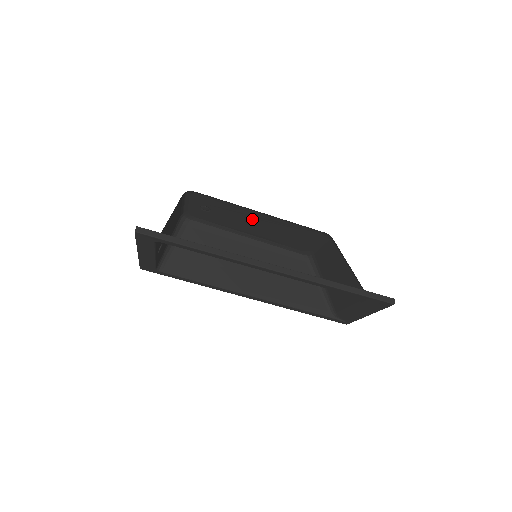
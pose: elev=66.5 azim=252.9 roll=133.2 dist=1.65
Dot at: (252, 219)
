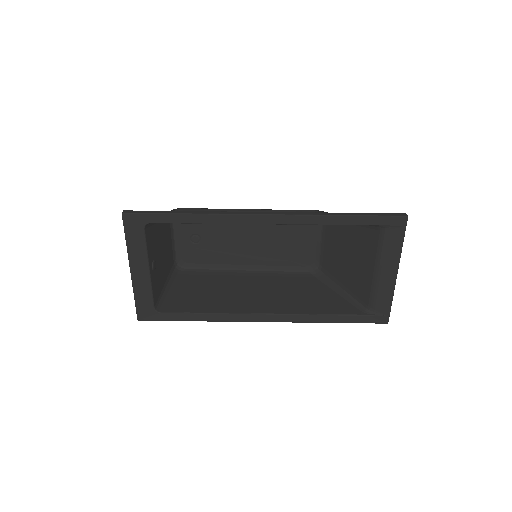
Dot at: (243, 231)
